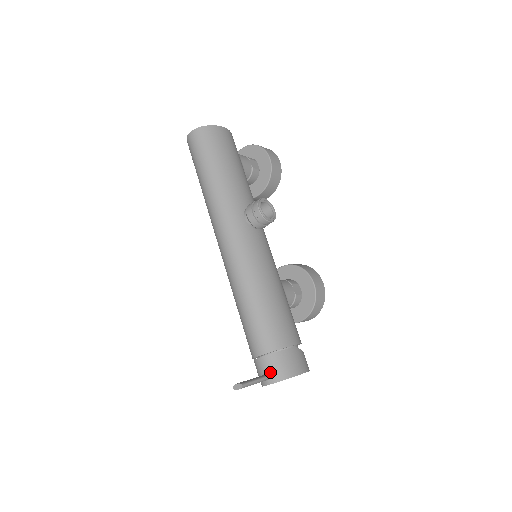
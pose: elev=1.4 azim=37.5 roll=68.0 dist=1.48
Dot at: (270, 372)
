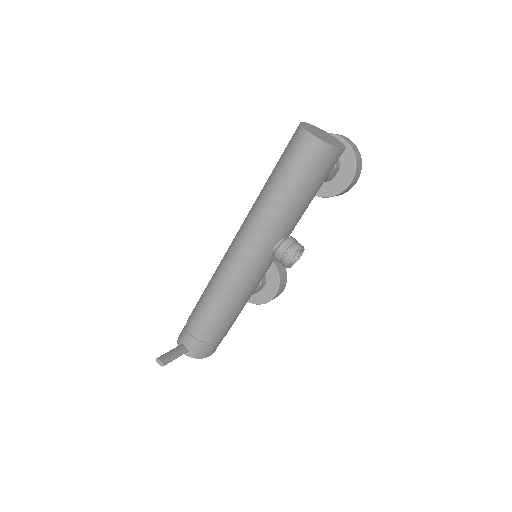
Dot at: (190, 349)
